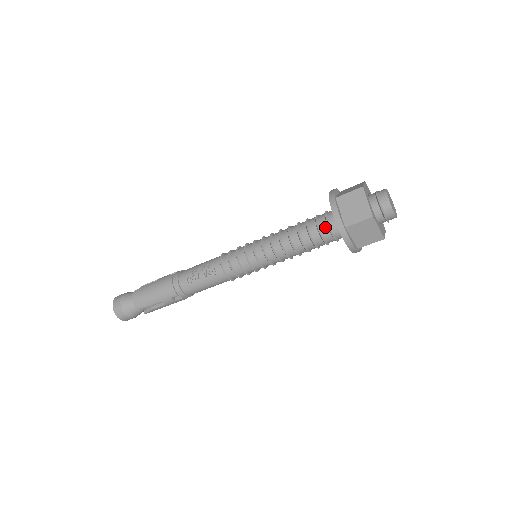
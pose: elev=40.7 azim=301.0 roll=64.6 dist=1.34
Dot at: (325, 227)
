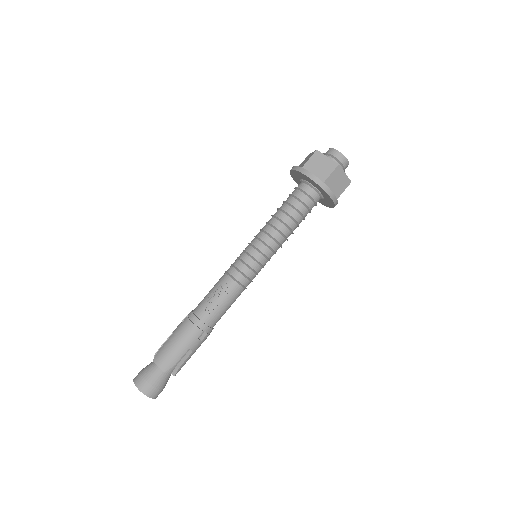
Dot at: (304, 196)
